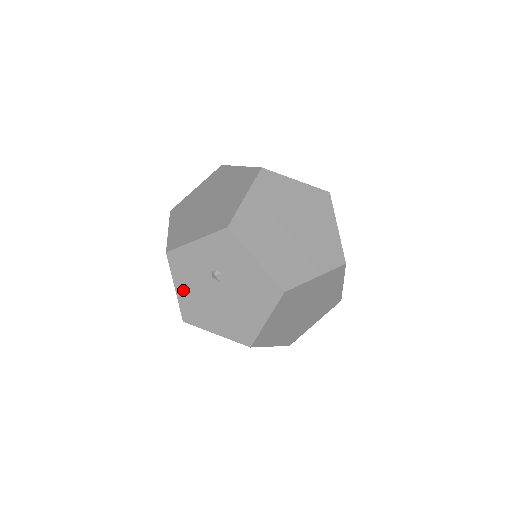
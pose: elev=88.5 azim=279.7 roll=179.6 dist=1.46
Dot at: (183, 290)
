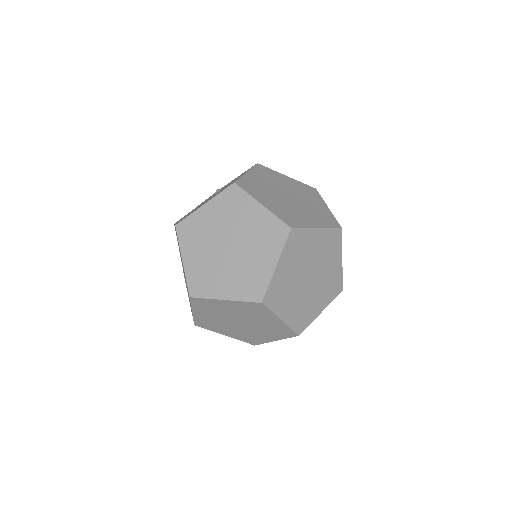
Dot at: occluded
